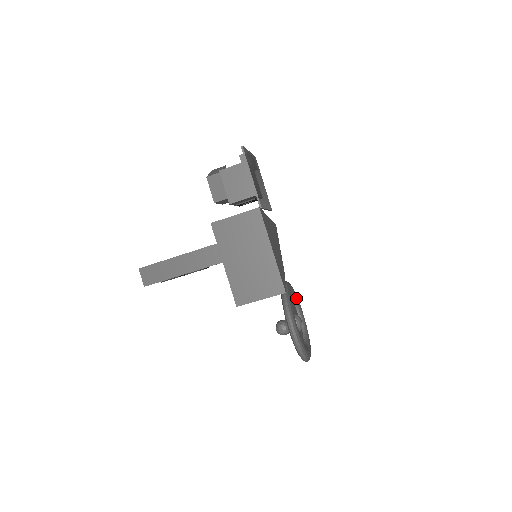
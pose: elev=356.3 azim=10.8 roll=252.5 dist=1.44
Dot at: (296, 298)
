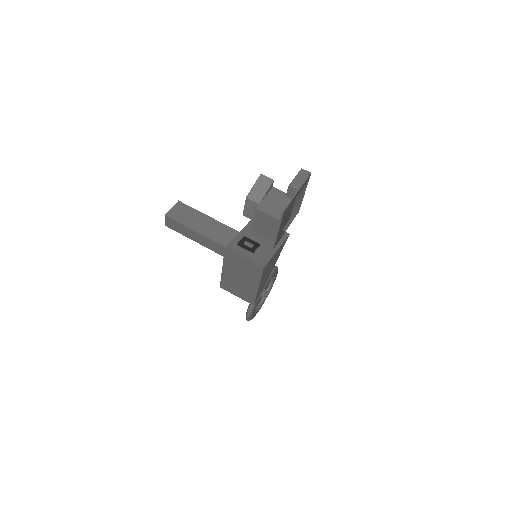
Dot at: (274, 275)
